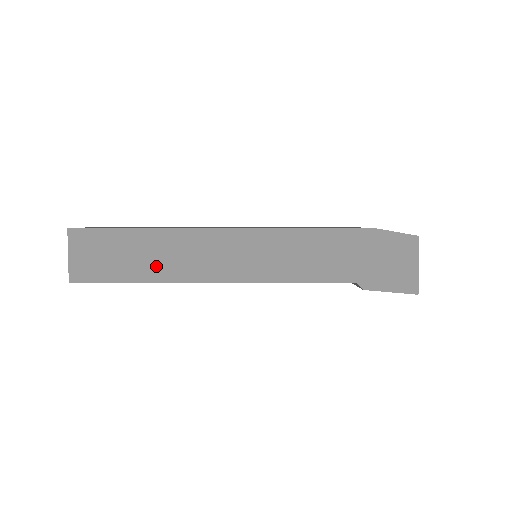
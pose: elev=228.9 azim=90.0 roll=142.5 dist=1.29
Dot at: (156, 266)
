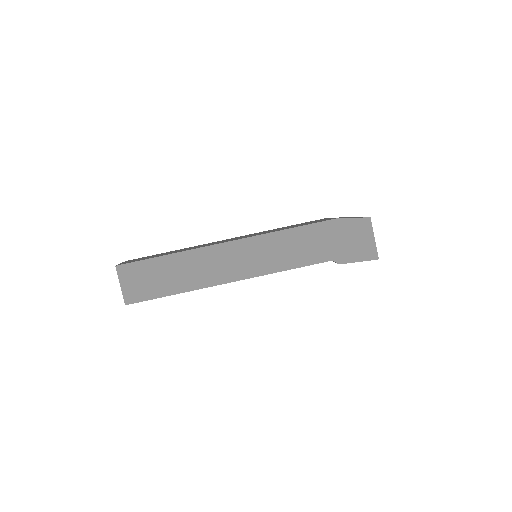
Dot at: (186, 280)
